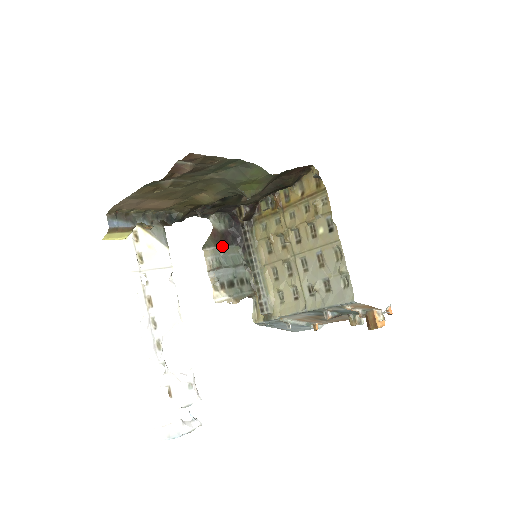
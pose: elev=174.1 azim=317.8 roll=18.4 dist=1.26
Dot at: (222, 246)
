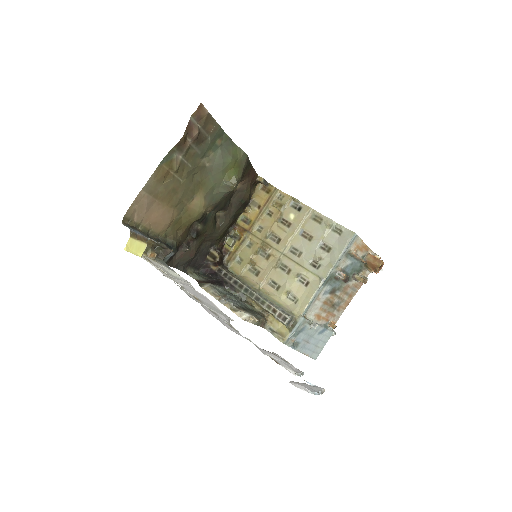
Dot at: (215, 285)
